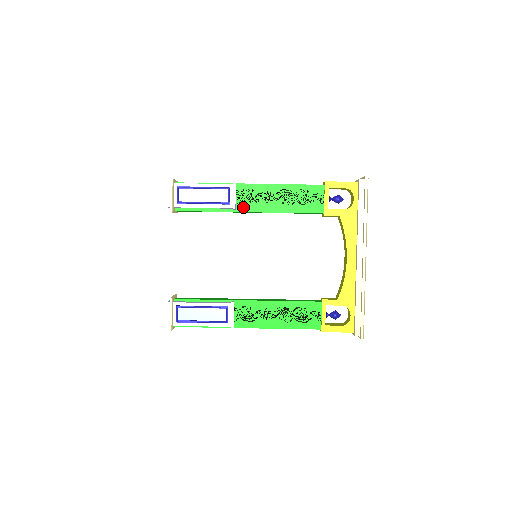
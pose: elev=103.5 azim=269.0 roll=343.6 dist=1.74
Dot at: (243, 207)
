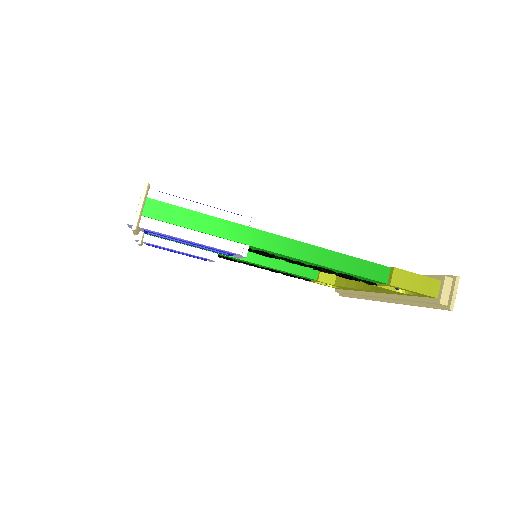
Dot at: occluded
